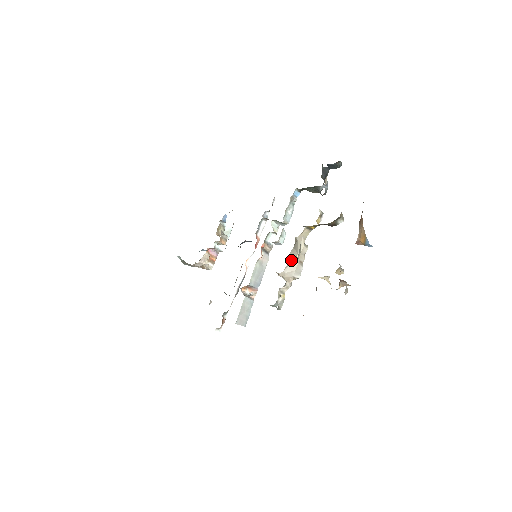
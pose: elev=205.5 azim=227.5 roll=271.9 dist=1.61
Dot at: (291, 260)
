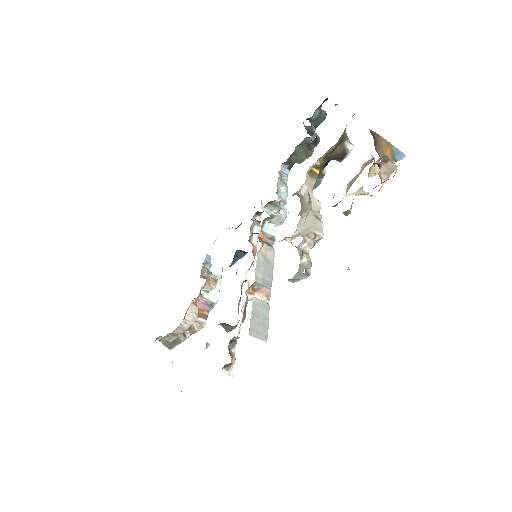
Dot at: (302, 217)
